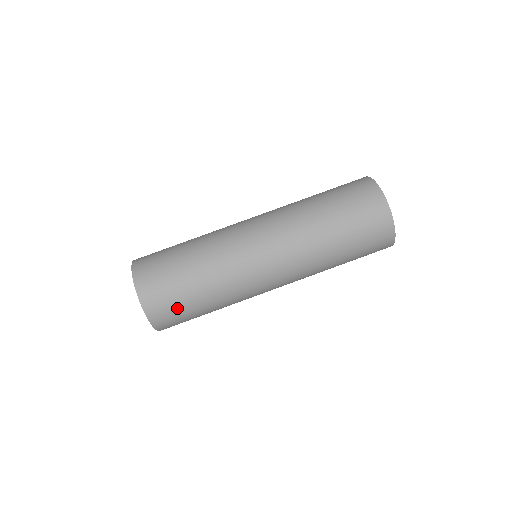
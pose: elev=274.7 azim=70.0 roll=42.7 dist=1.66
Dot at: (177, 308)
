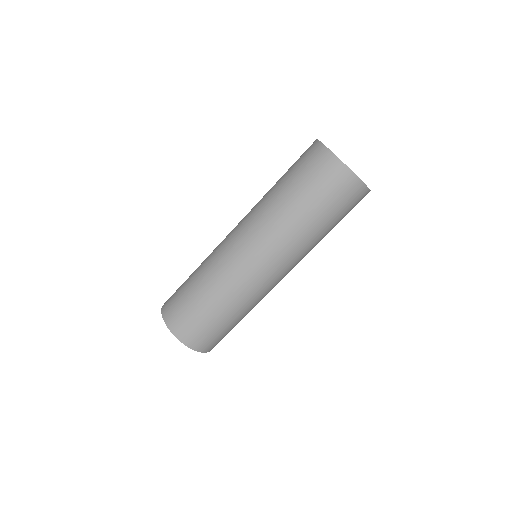
Dot at: (226, 334)
